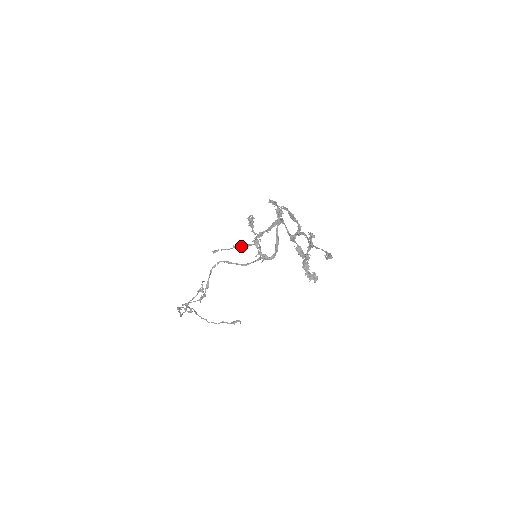
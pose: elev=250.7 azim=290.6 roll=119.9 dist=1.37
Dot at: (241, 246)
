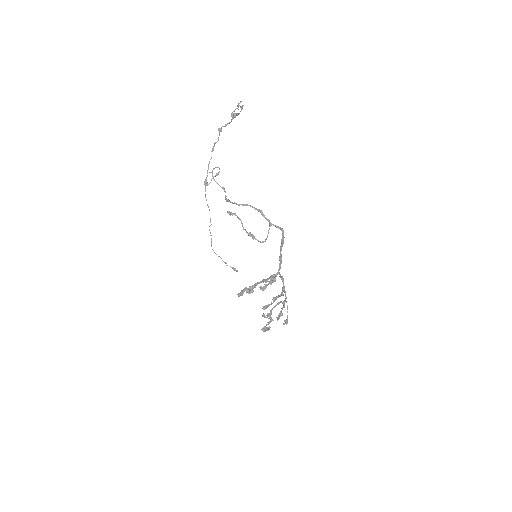
Dot at: occluded
